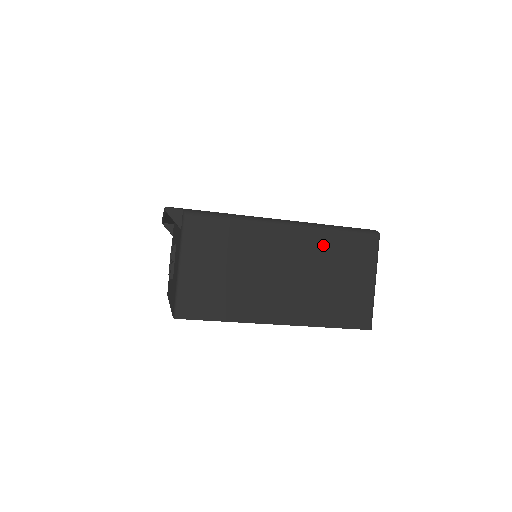
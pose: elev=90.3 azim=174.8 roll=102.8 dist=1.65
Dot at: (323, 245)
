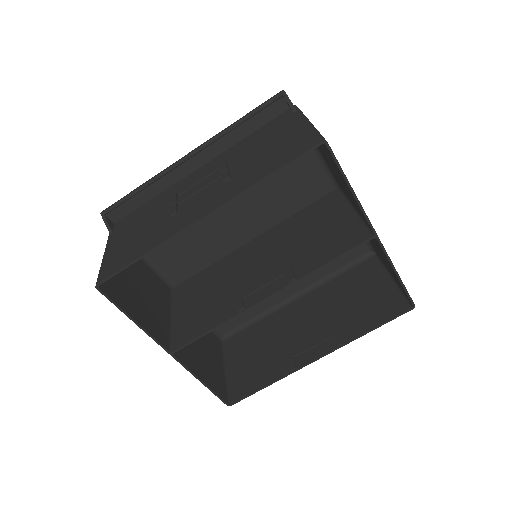
Dot at: occluded
